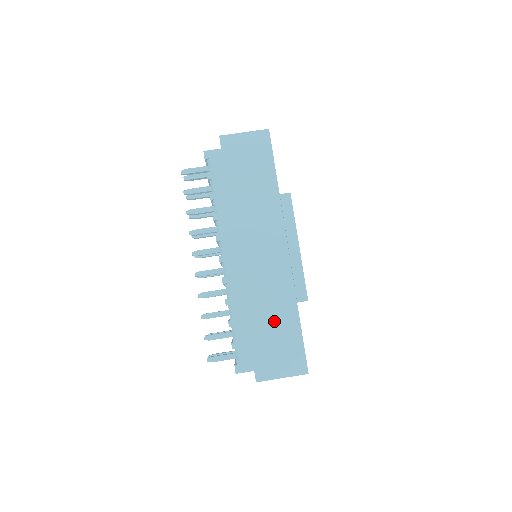
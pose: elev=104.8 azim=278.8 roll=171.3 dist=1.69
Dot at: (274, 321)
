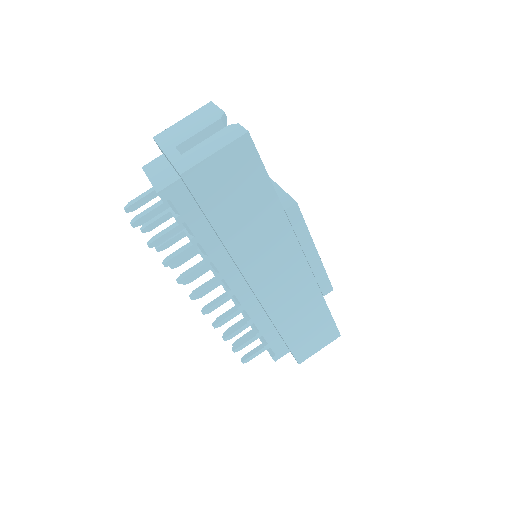
Dot at: (305, 320)
